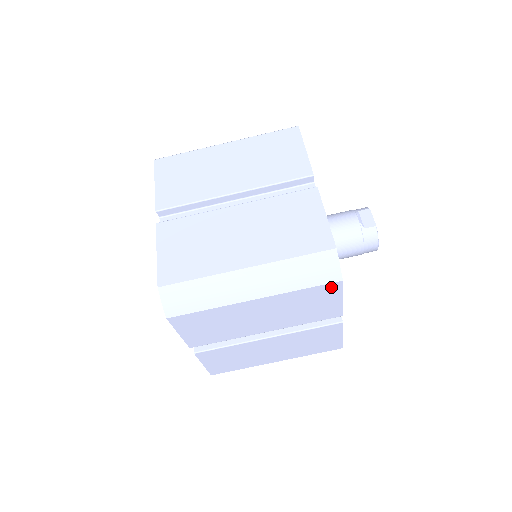
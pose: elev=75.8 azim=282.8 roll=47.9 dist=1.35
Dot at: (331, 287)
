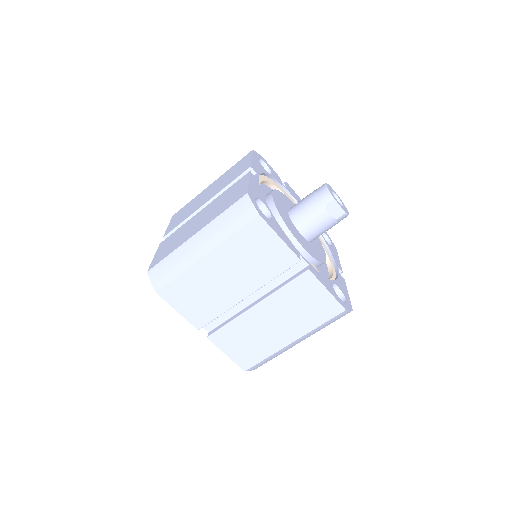
Dot at: occluded
